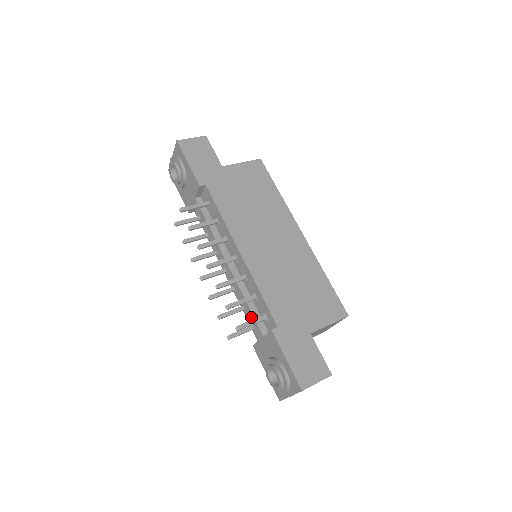
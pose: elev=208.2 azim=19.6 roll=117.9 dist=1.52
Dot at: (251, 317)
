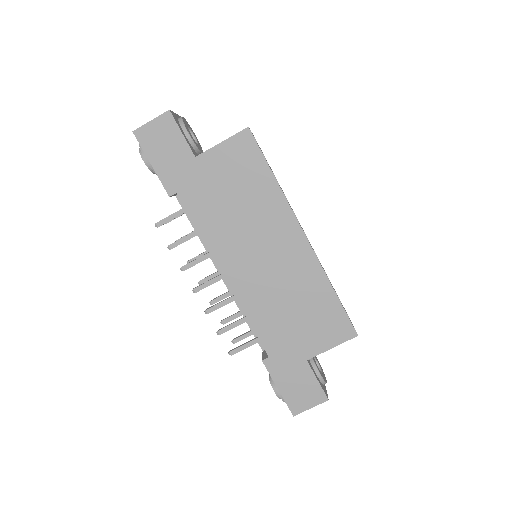
Dot at: (251, 329)
